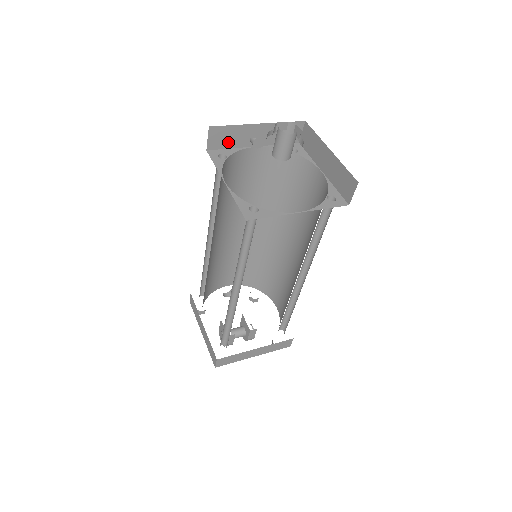
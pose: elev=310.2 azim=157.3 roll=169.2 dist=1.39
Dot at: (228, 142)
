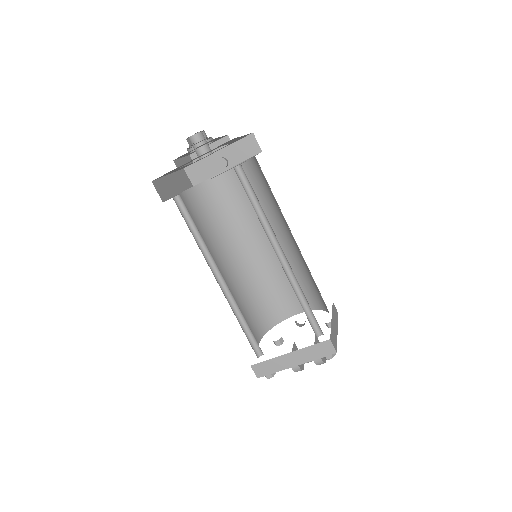
Dot at: (204, 174)
